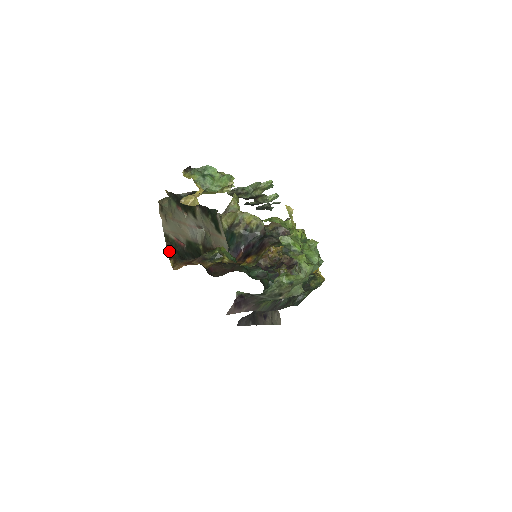
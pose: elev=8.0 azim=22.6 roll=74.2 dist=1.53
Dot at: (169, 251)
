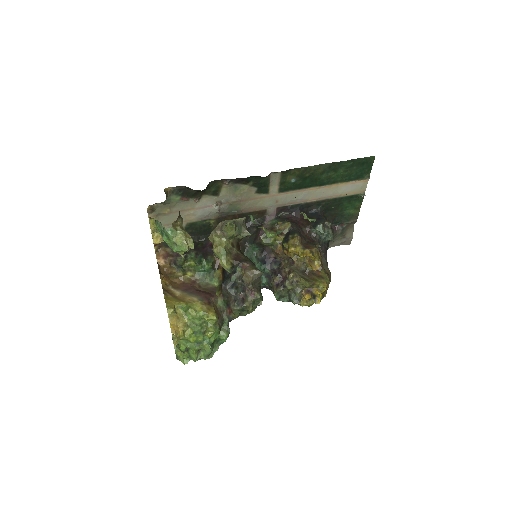
Dot at: occluded
